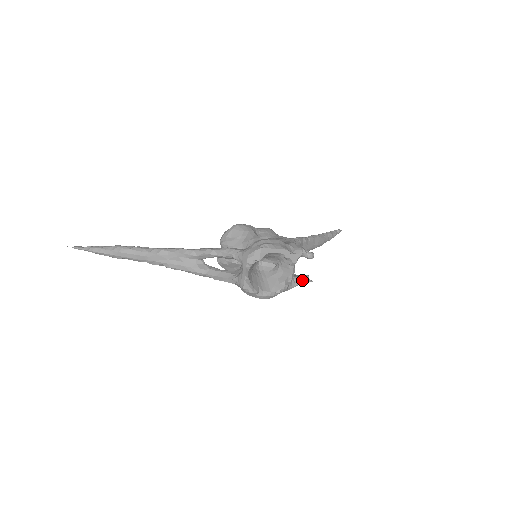
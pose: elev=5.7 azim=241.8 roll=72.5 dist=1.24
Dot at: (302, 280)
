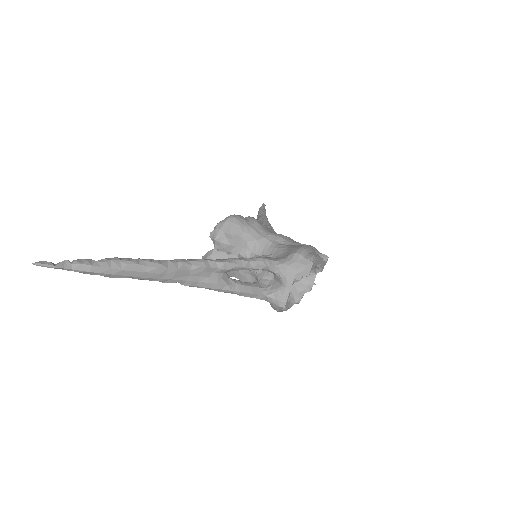
Dot at: occluded
